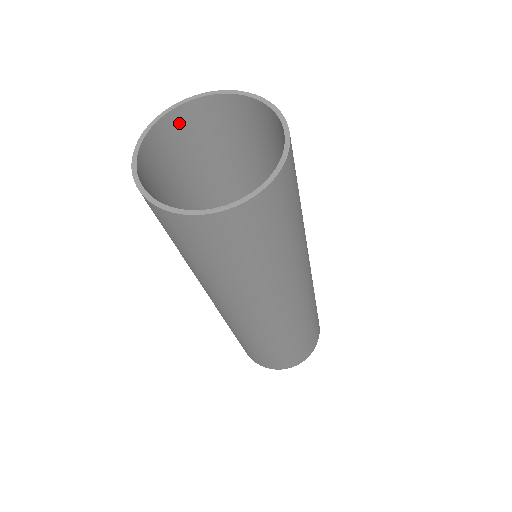
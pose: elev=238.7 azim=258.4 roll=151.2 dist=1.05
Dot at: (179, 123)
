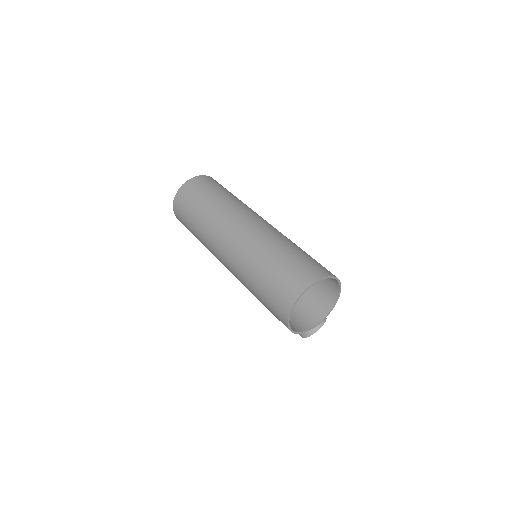
Dot at: occluded
